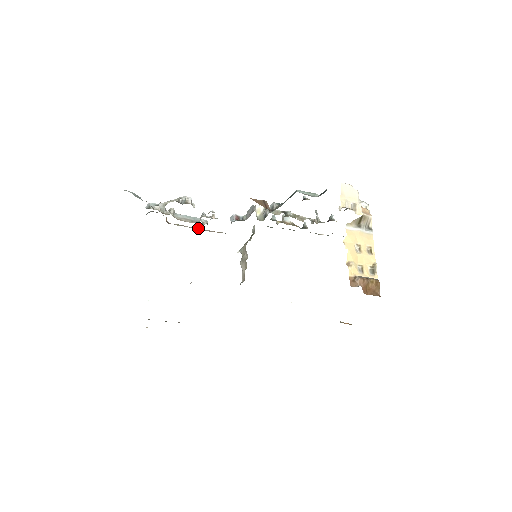
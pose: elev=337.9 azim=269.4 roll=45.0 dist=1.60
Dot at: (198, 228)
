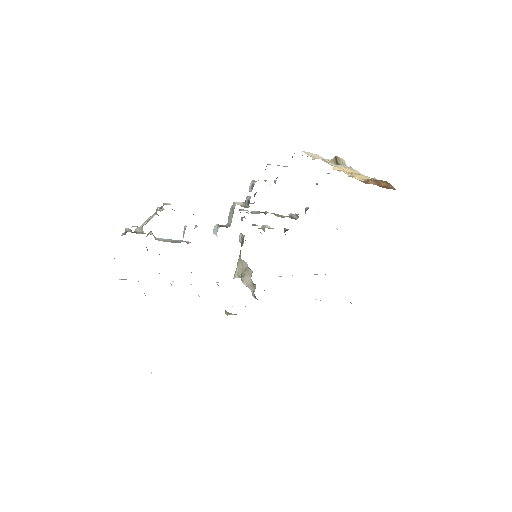
Dot at: occluded
